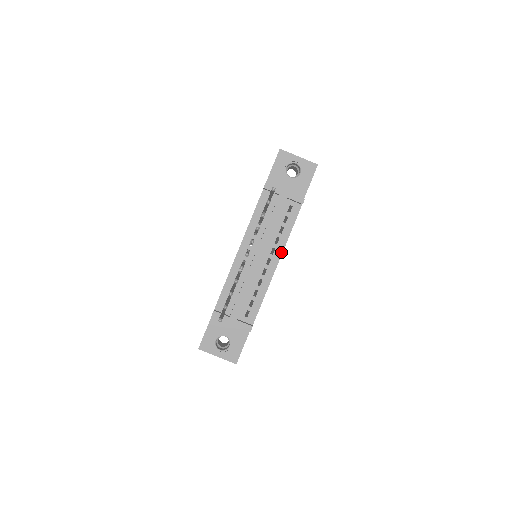
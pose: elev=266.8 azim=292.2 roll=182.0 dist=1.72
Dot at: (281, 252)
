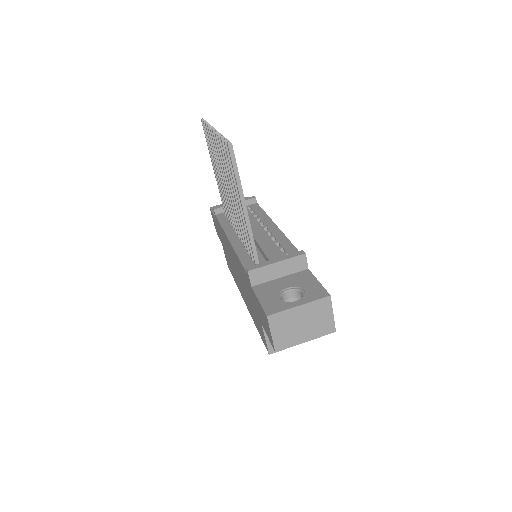
Dot at: (270, 221)
